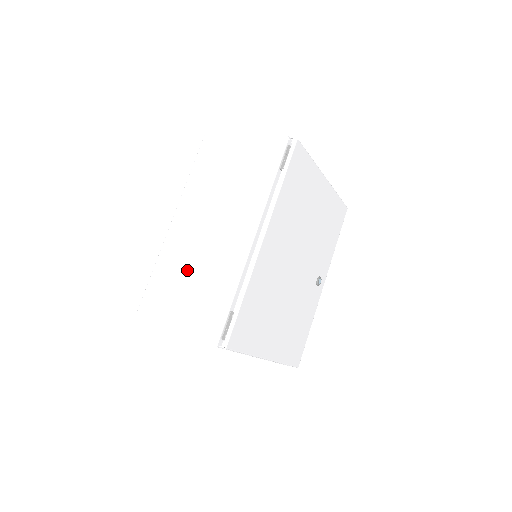
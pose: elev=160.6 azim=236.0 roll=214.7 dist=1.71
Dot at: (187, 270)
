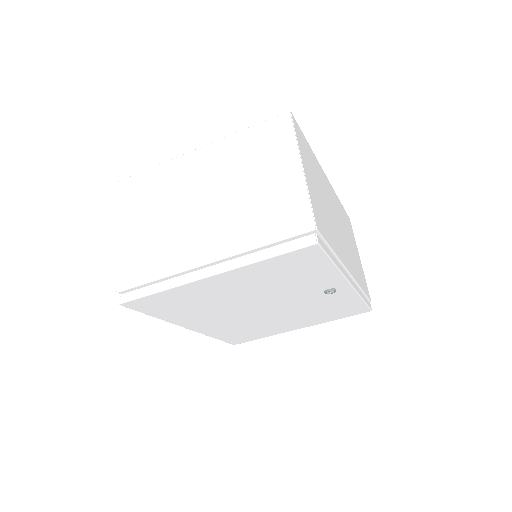
Dot at: occluded
